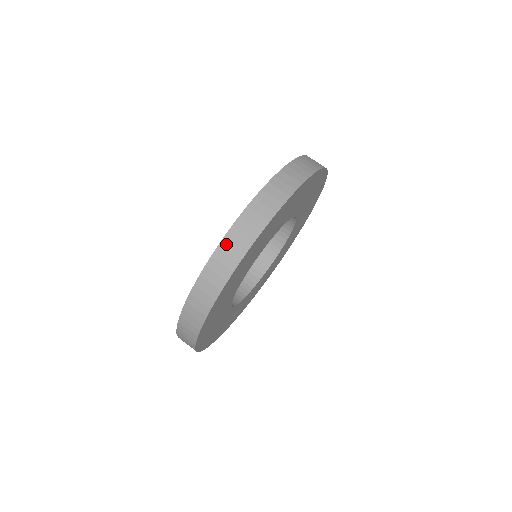
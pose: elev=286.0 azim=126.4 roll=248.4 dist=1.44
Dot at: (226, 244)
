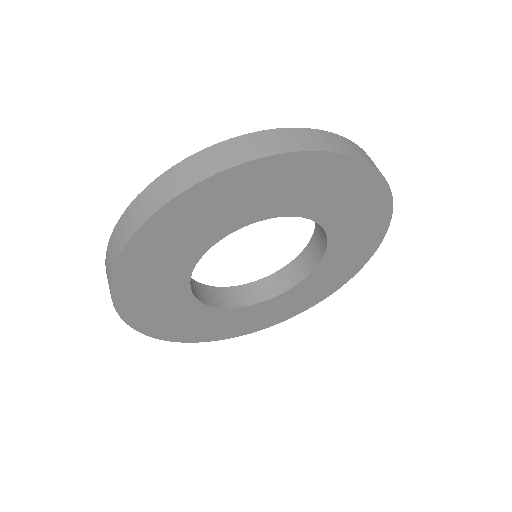
Dot at: (338, 138)
